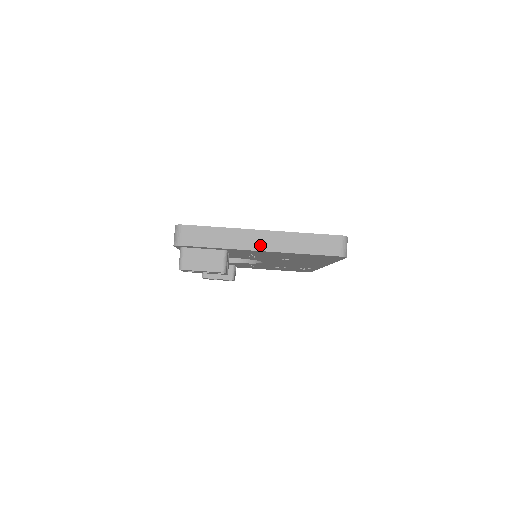
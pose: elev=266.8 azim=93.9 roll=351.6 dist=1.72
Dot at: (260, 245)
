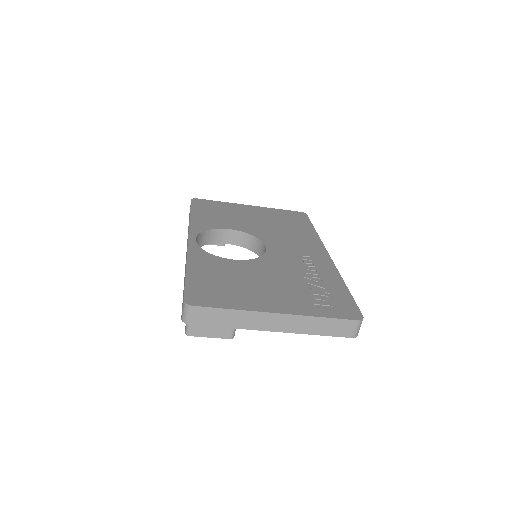
Dot at: (274, 327)
